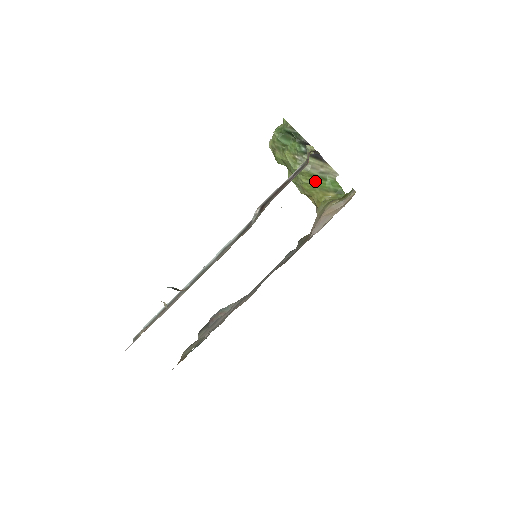
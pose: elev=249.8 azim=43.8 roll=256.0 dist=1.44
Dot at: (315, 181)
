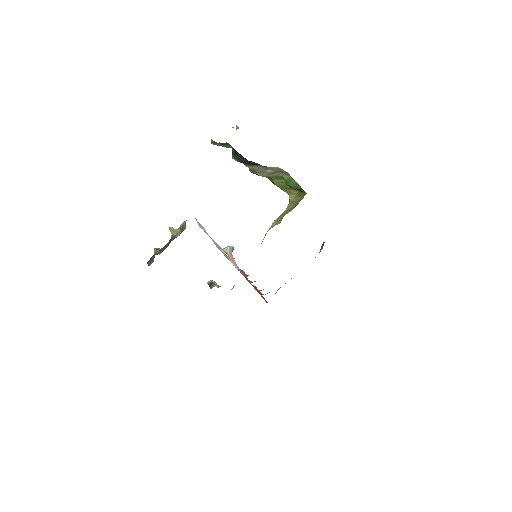
Dot at: (273, 181)
